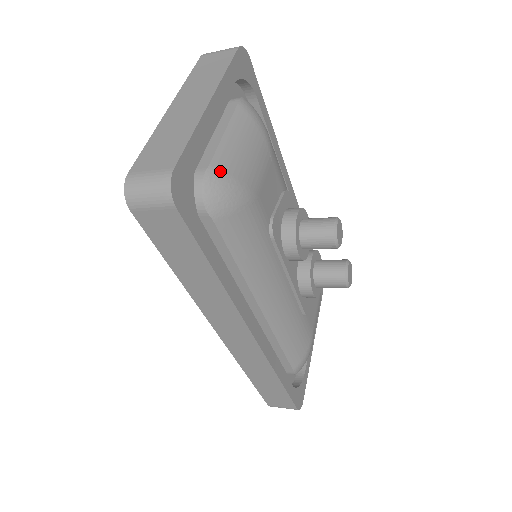
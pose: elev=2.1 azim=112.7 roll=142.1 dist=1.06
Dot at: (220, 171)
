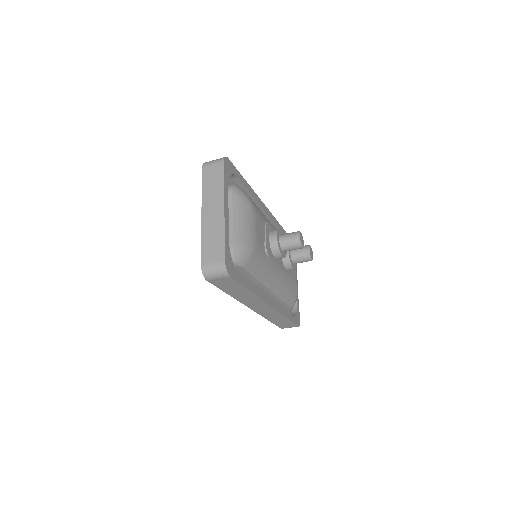
Dot at: (239, 243)
